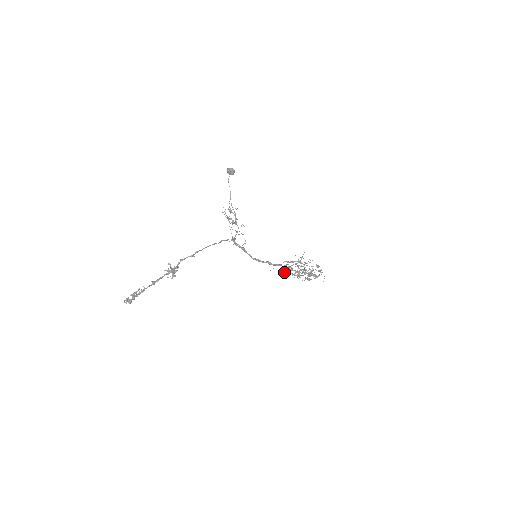
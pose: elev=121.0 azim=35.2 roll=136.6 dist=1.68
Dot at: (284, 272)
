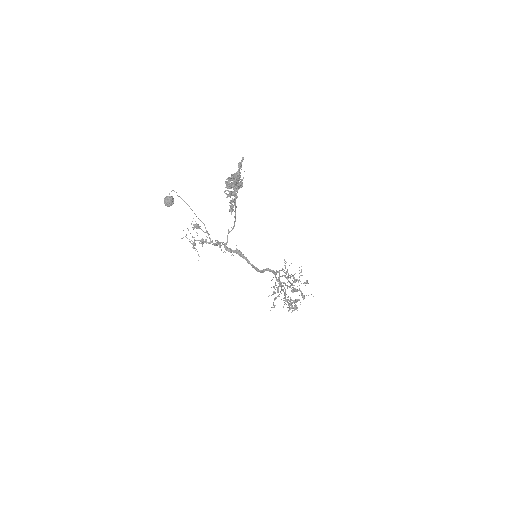
Dot at: occluded
